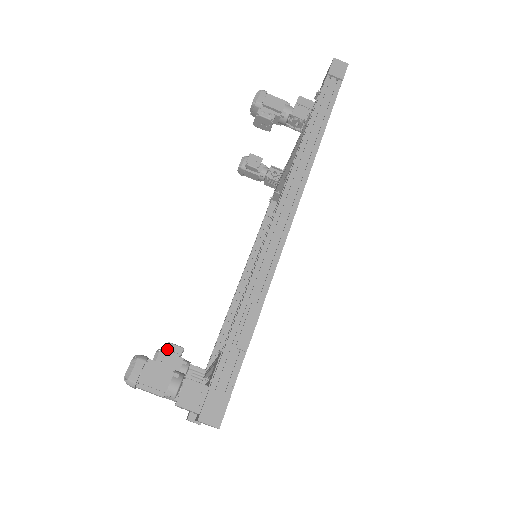
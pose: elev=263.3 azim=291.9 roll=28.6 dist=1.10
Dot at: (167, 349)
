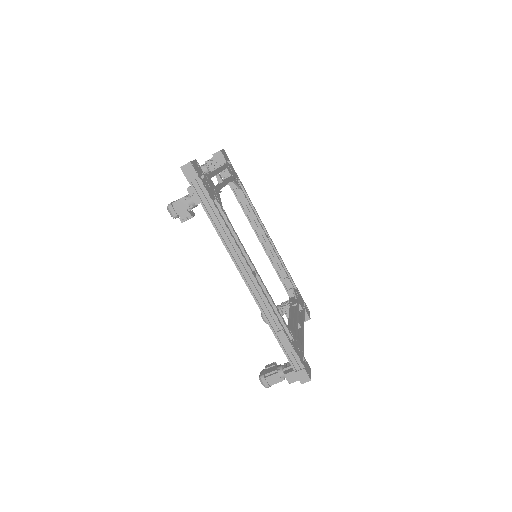
Dot at: occluded
